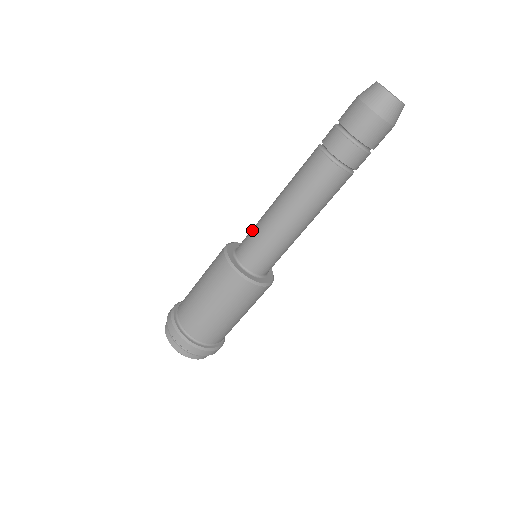
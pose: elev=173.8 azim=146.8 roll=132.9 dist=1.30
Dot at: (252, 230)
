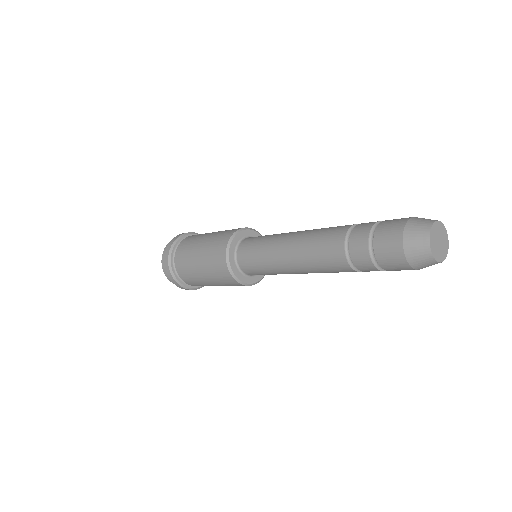
Dot at: (257, 258)
